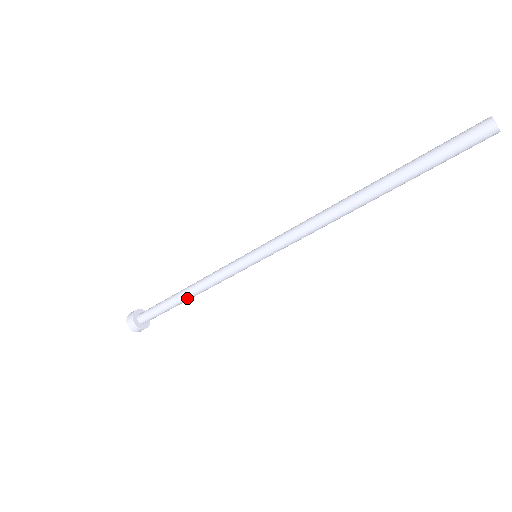
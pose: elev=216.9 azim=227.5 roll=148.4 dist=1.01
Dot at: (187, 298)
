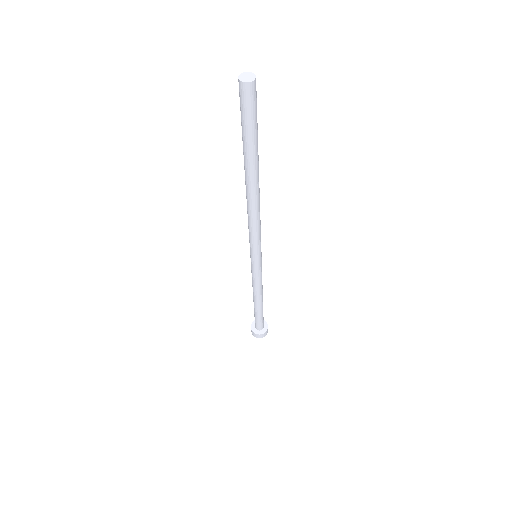
Dot at: (259, 303)
